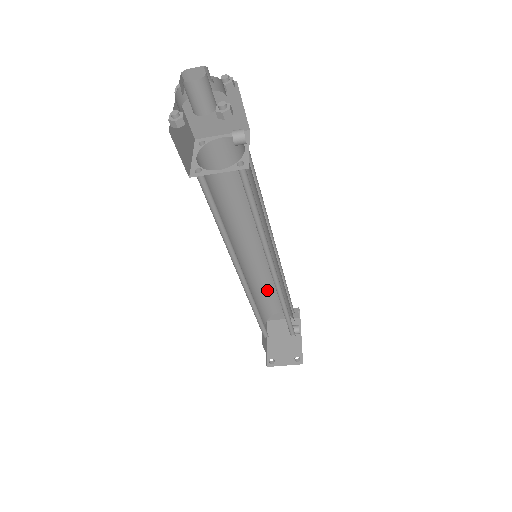
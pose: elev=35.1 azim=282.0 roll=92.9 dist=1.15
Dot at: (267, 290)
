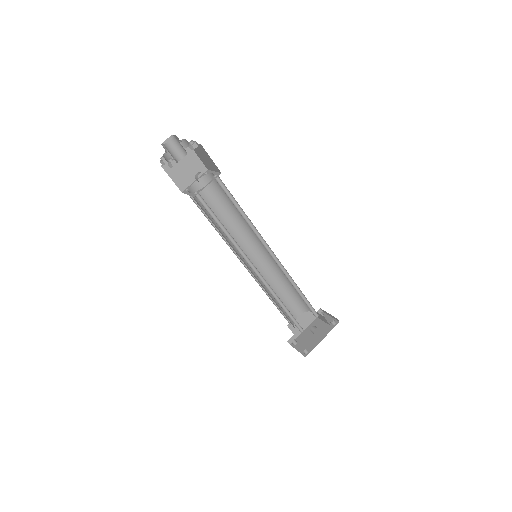
Dot at: (294, 288)
